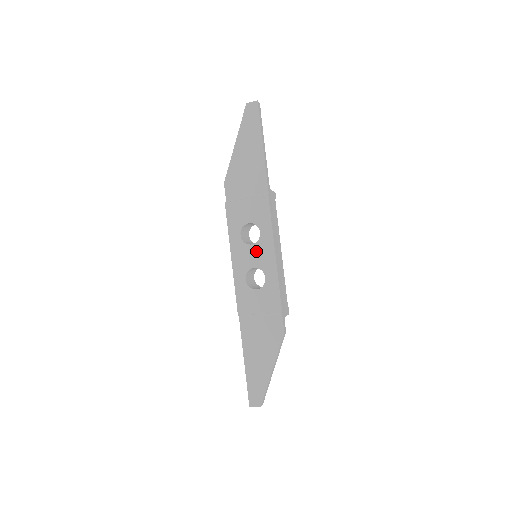
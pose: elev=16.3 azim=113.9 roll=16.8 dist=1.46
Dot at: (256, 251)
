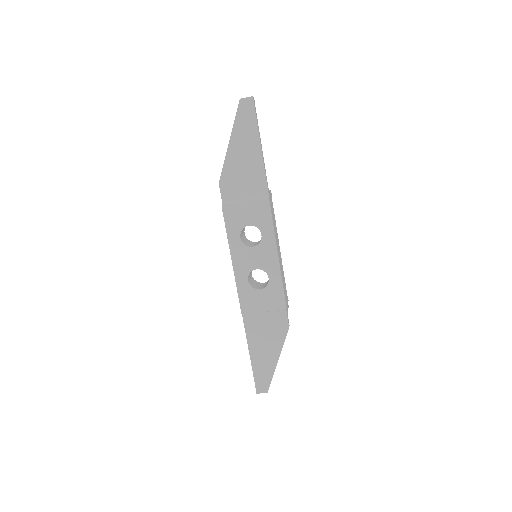
Dot at: (258, 253)
